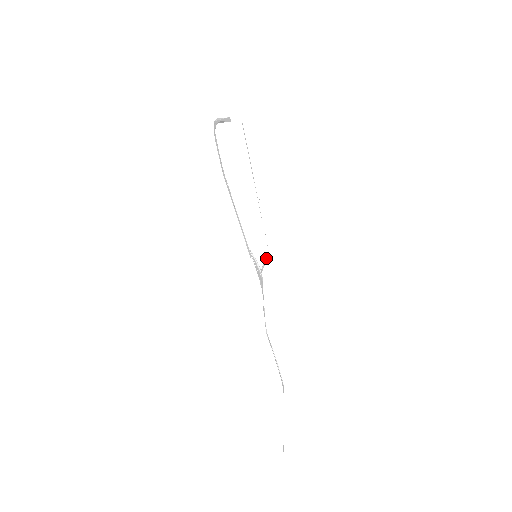
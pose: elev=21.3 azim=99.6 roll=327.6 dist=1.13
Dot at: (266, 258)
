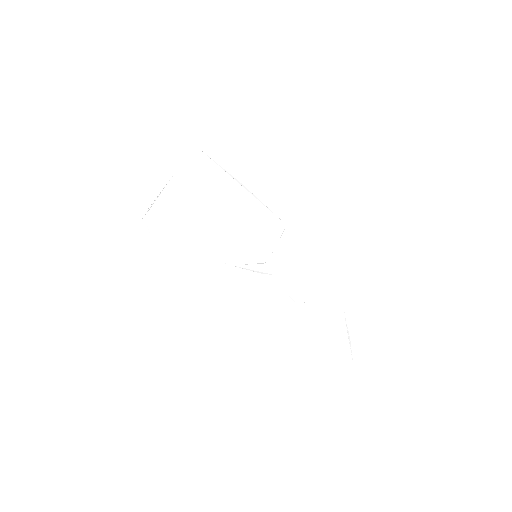
Dot at: (281, 238)
